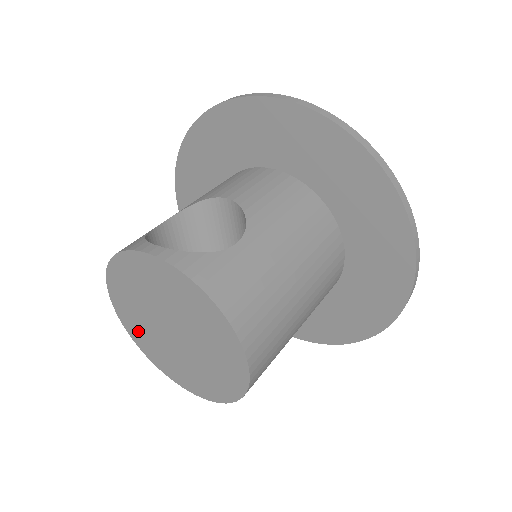
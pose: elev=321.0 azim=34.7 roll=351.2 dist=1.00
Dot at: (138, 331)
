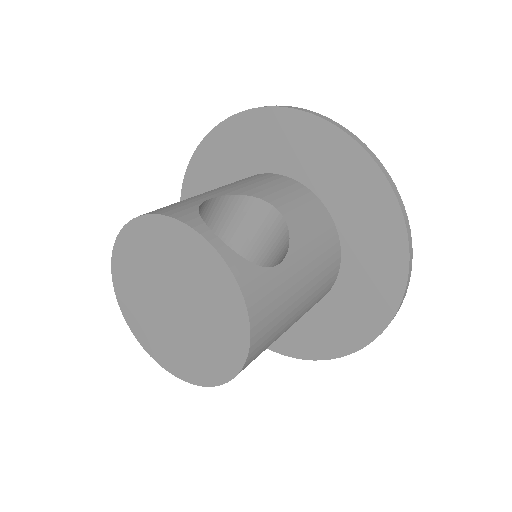
Dot at: (128, 279)
